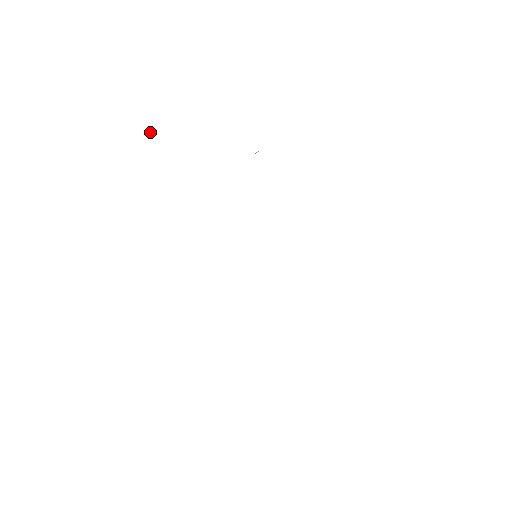
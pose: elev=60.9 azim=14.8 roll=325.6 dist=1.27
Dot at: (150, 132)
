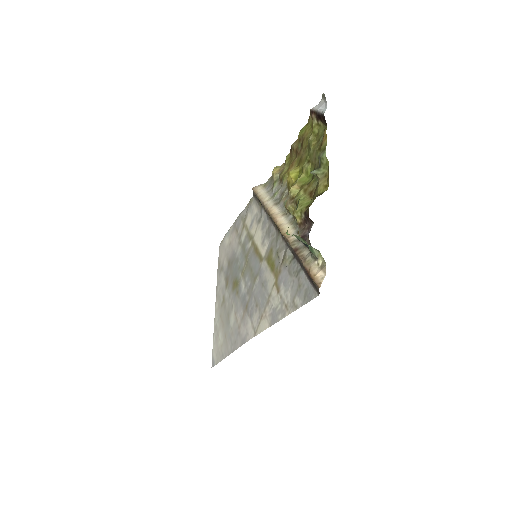
Dot at: (292, 235)
